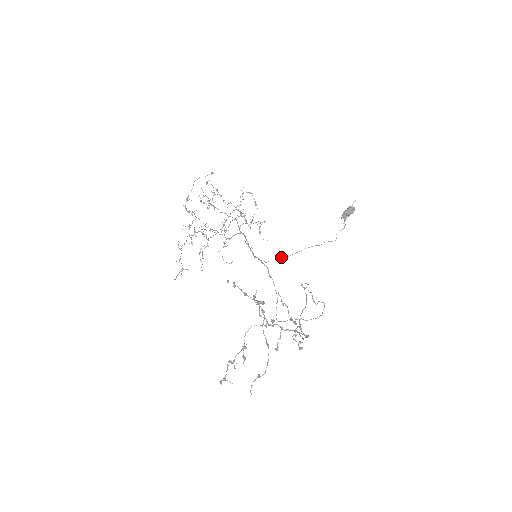
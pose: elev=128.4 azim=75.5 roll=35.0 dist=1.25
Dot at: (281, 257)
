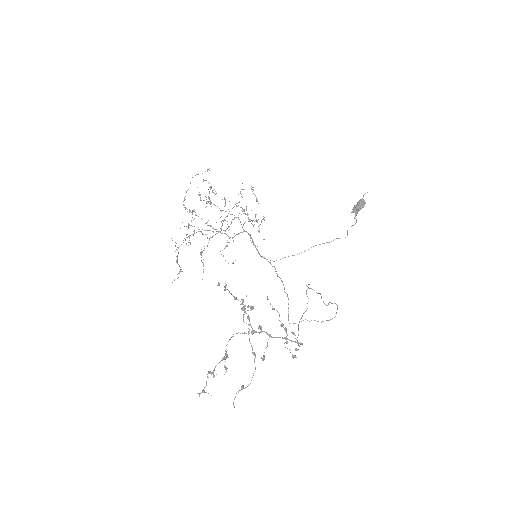
Dot at: occluded
